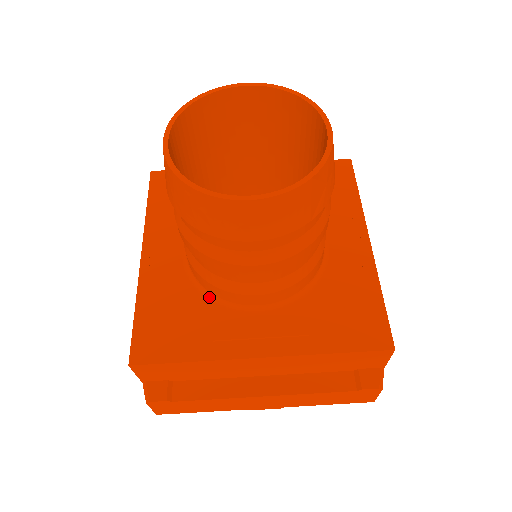
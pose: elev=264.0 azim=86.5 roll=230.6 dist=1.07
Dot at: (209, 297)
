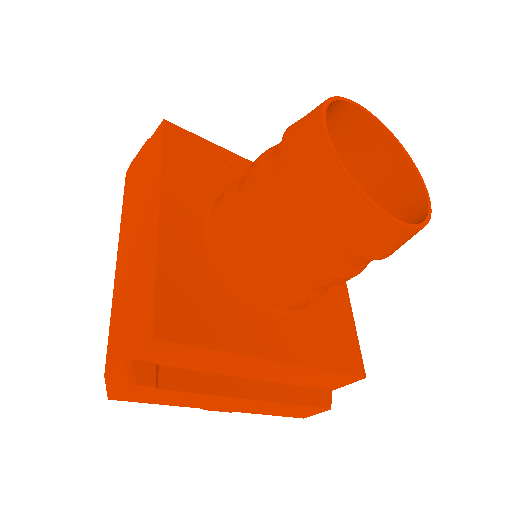
Dot at: (230, 285)
